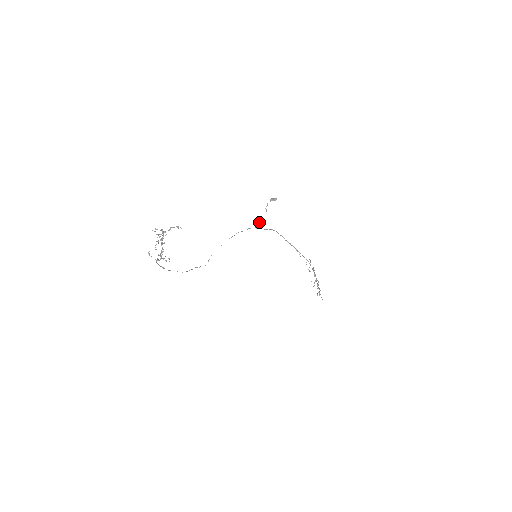
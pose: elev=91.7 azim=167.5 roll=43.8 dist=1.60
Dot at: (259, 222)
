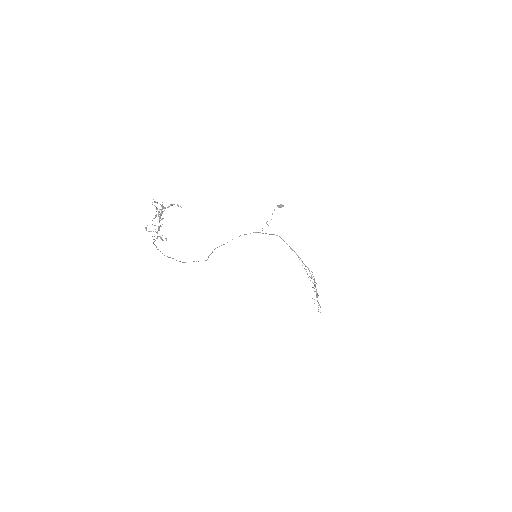
Dot at: occluded
